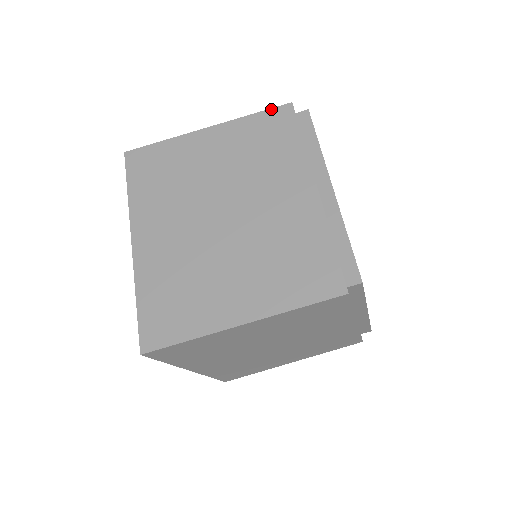
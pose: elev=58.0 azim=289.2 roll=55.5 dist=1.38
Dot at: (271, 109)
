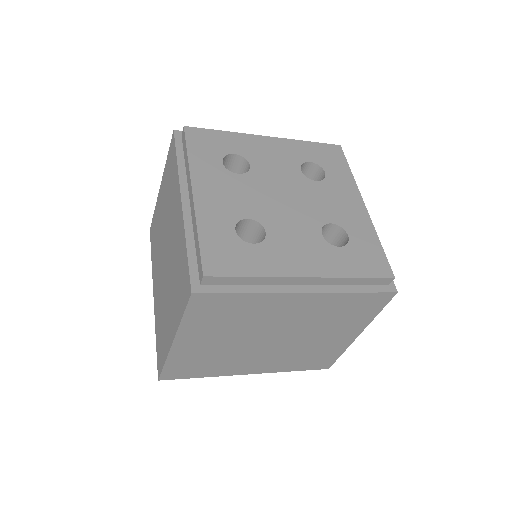
Dot at: (170, 145)
